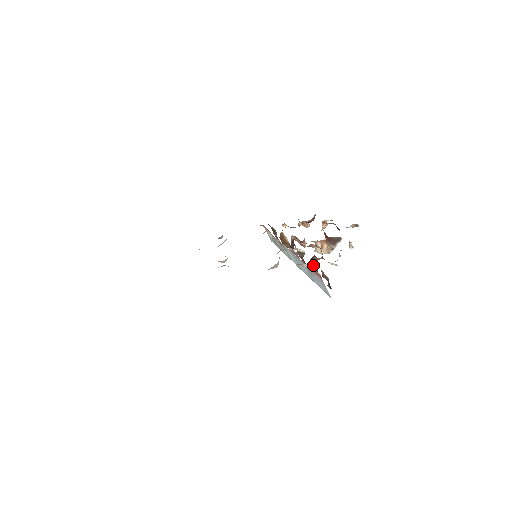
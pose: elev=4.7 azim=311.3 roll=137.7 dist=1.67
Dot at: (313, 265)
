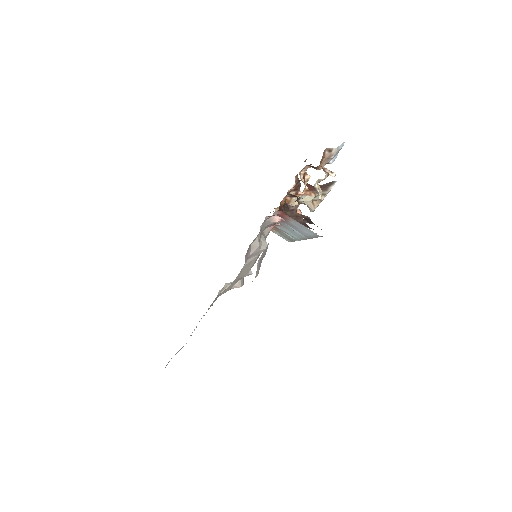
Dot at: (293, 217)
